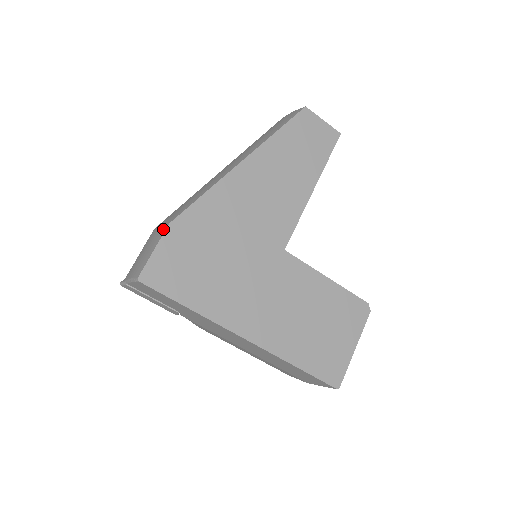
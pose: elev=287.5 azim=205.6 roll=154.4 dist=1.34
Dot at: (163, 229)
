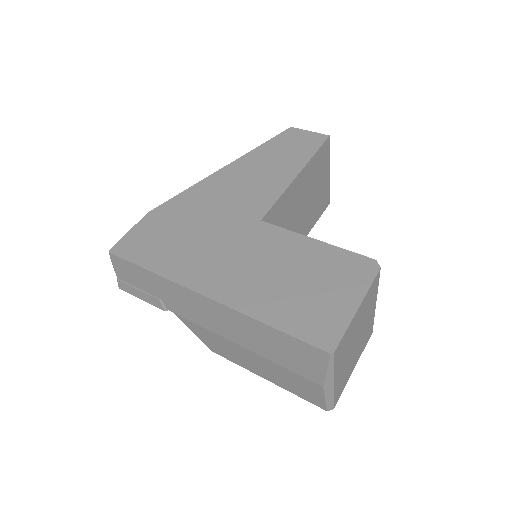
Dot at: occluded
